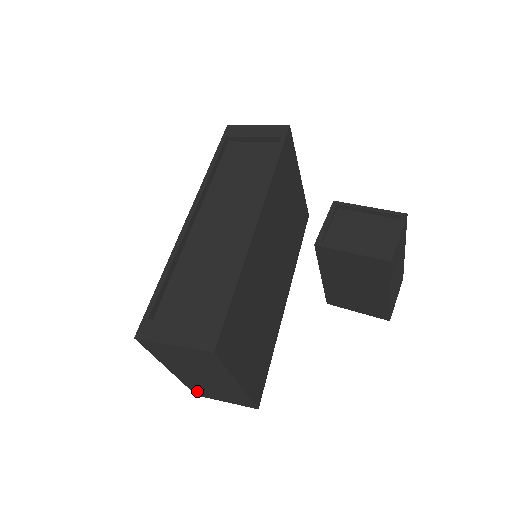
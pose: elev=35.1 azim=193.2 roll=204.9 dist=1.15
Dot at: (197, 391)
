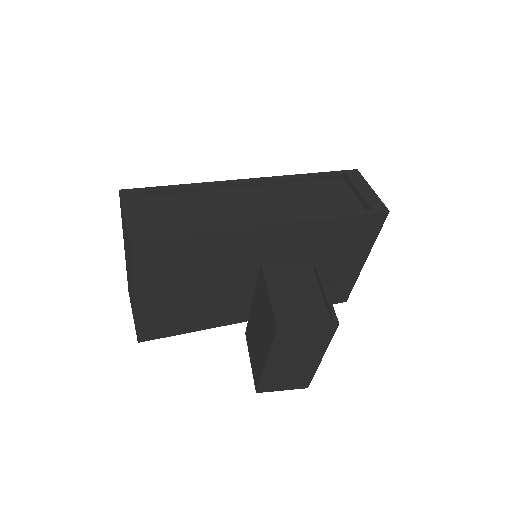
Dot at: occluded
